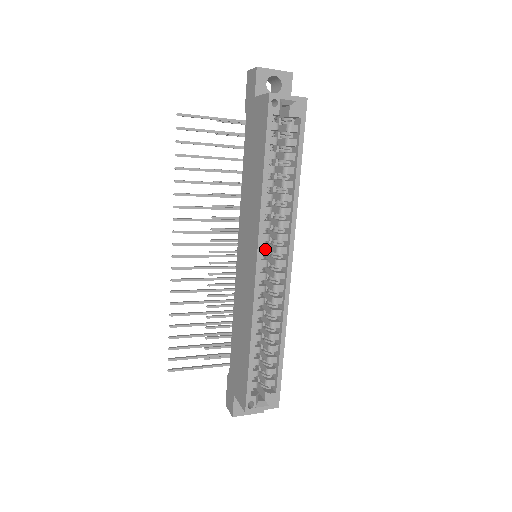
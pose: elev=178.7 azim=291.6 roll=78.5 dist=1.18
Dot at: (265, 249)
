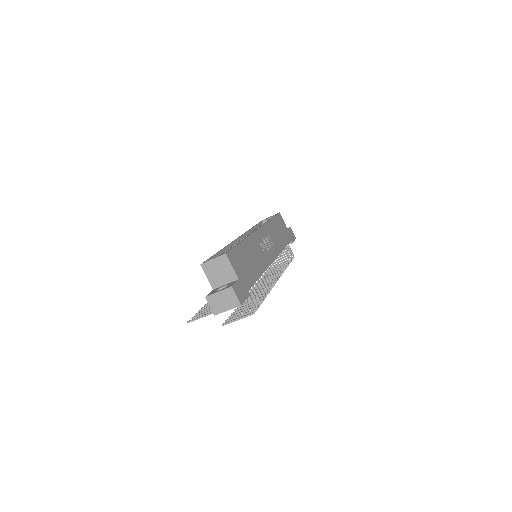
Dot at: occluded
